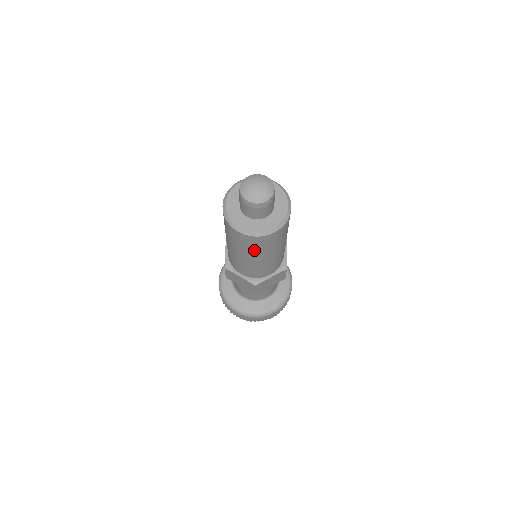
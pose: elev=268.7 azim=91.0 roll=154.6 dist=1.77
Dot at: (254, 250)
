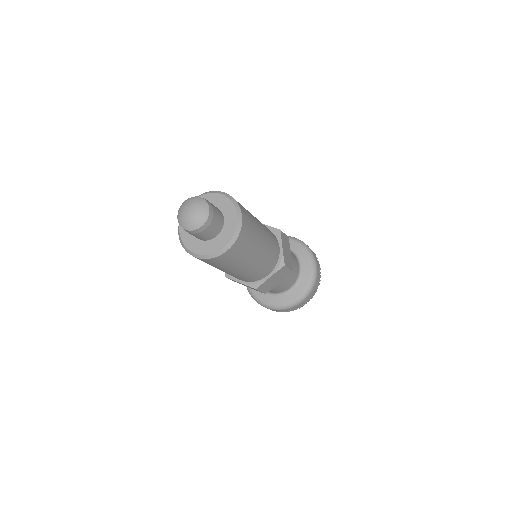
Dot at: occluded
